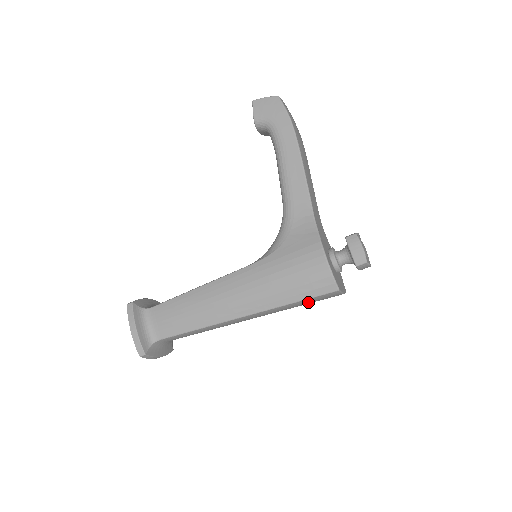
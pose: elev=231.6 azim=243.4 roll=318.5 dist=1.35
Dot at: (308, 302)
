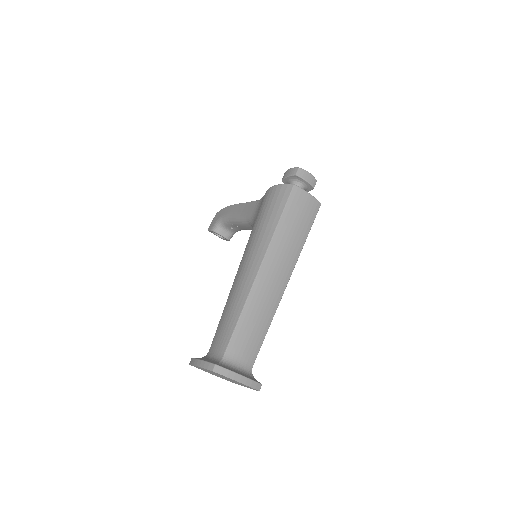
Dot at: (293, 217)
